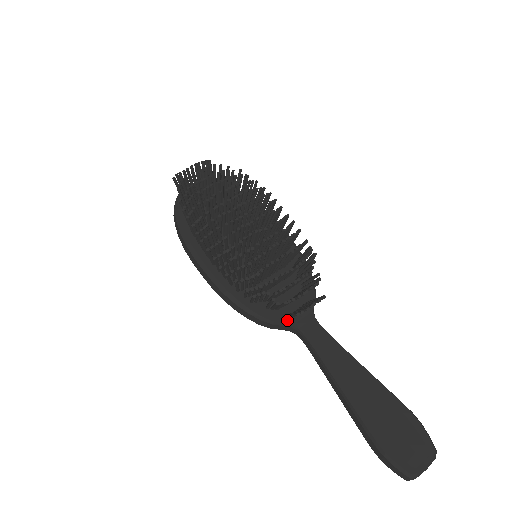
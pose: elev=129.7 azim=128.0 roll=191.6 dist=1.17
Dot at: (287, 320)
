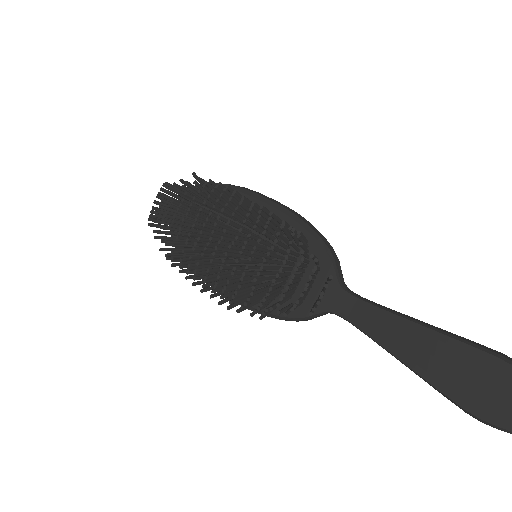
Dot at: (316, 309)
